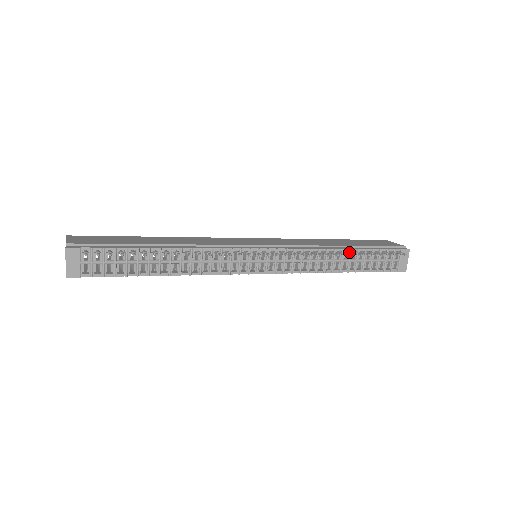
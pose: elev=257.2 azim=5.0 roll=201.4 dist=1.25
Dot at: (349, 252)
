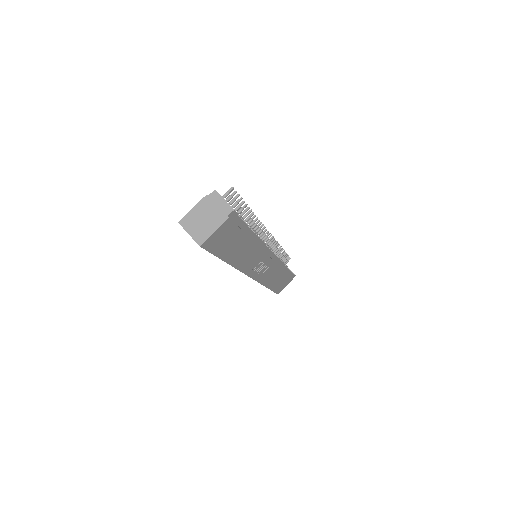
Dot at: (279, 252)
